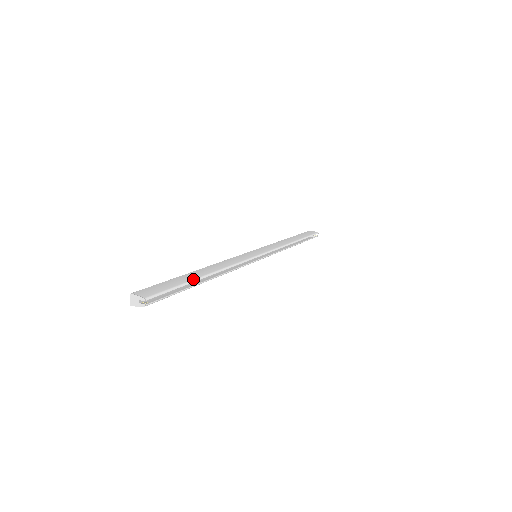
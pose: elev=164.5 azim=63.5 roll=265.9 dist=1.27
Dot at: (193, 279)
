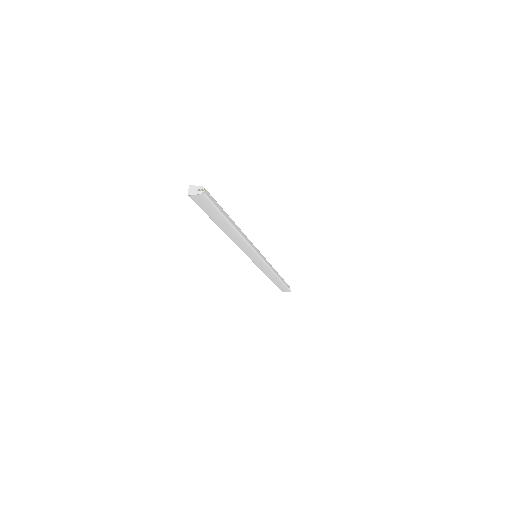
Dot at: (227, 214)
